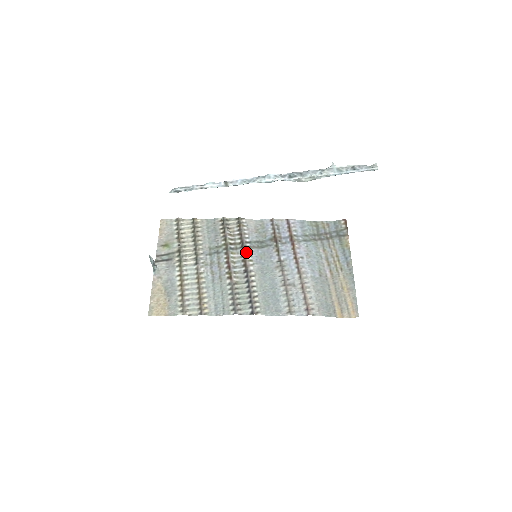
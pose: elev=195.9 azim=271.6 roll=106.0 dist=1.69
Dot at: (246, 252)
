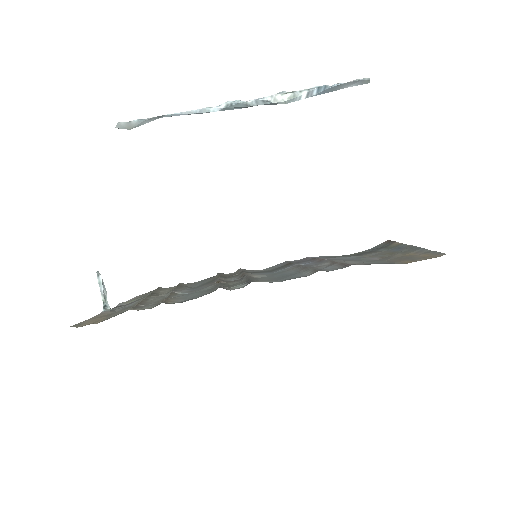
Dot at: occluded
